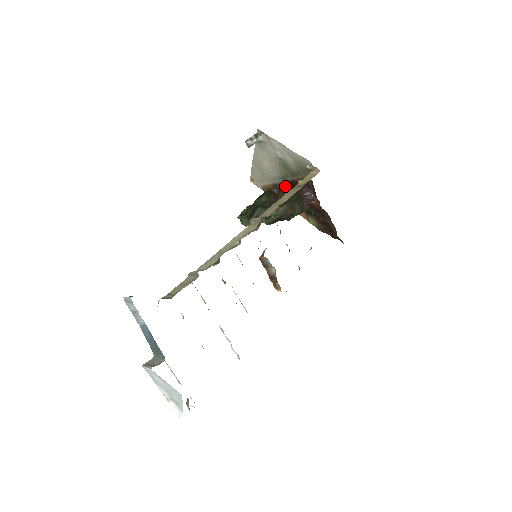
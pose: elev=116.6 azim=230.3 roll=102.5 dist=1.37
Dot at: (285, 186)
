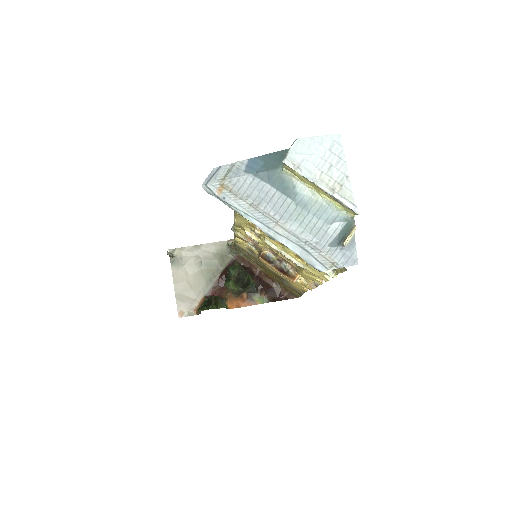
Dot at: (217, 287)
